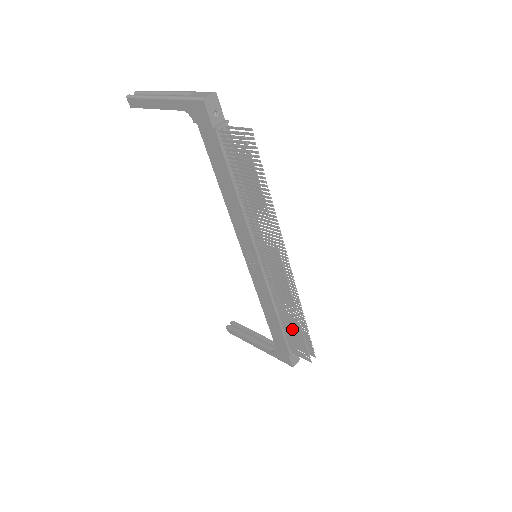
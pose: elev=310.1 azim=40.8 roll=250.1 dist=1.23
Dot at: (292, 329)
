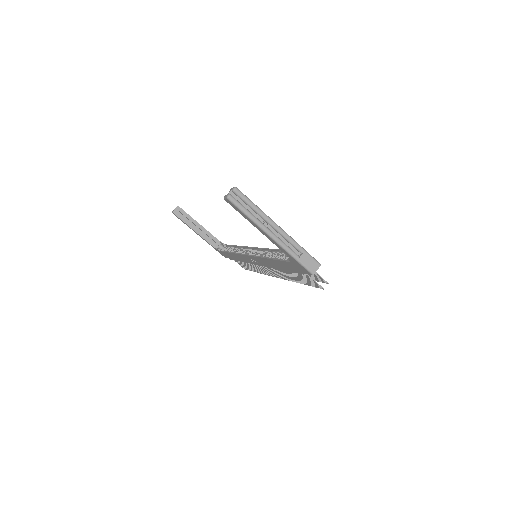
Dot at: (247, 266)
